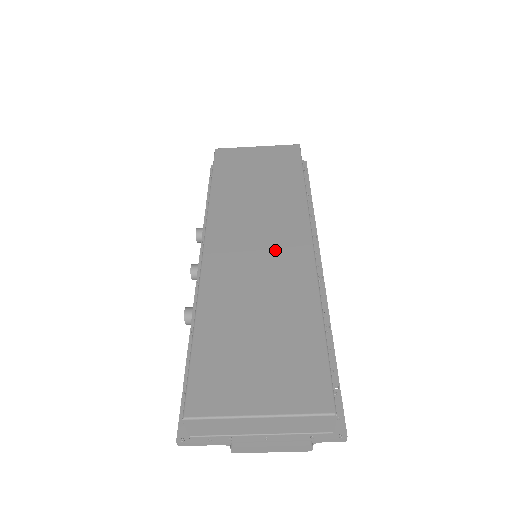
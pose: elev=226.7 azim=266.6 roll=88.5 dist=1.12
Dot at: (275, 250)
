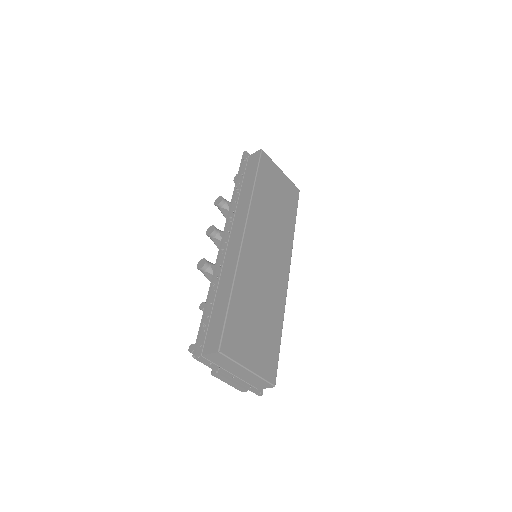
Dot at: (274, 267)
